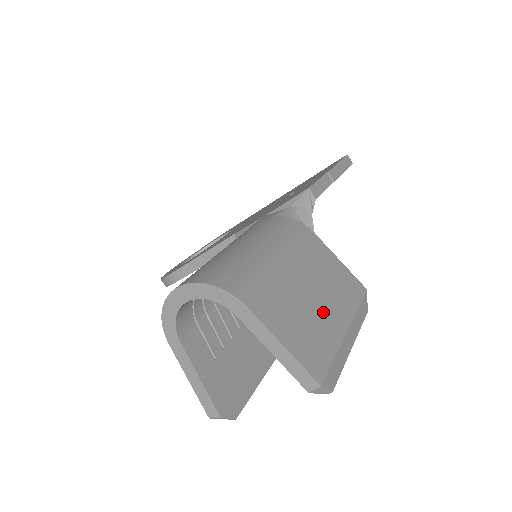
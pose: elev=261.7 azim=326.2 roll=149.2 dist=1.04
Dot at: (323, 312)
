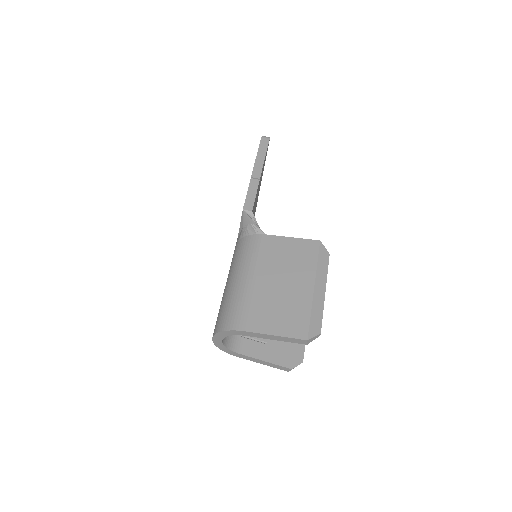
Dot at: (292, 290)
